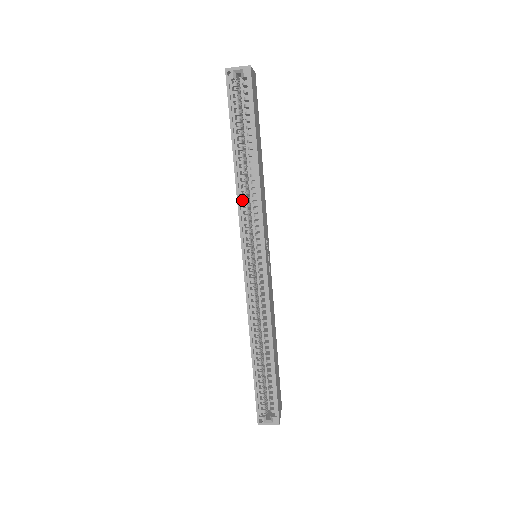
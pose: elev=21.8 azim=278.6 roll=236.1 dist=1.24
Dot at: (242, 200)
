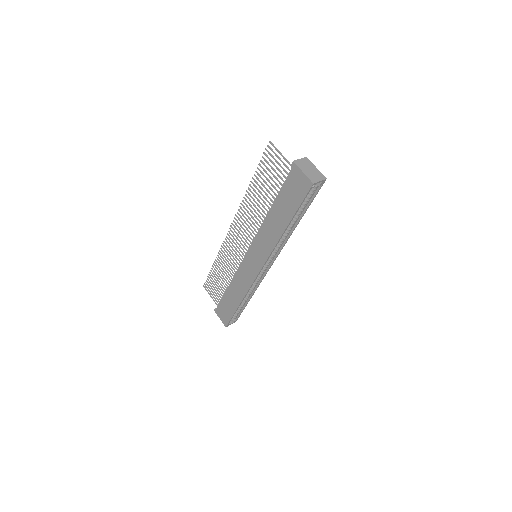
Dot at: (276, 243)
